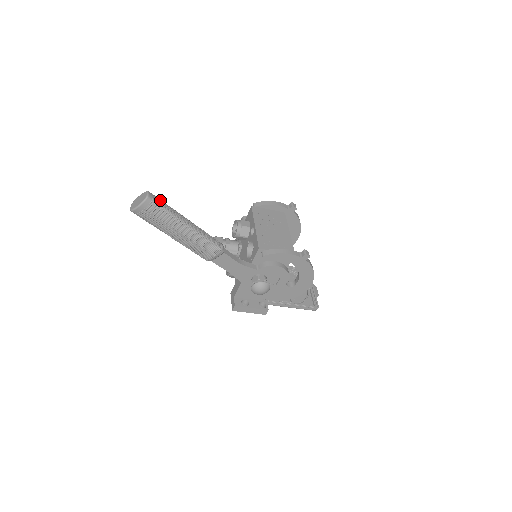
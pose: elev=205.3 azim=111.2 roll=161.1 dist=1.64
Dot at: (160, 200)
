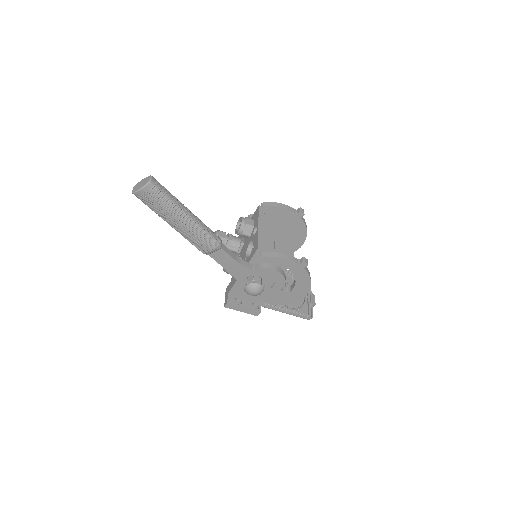
Dot at: (163, 186)
